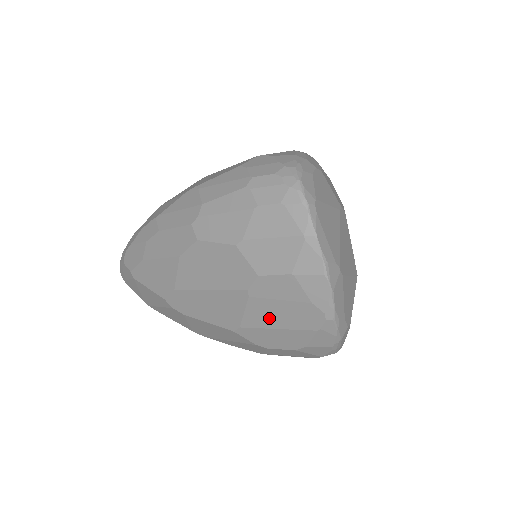
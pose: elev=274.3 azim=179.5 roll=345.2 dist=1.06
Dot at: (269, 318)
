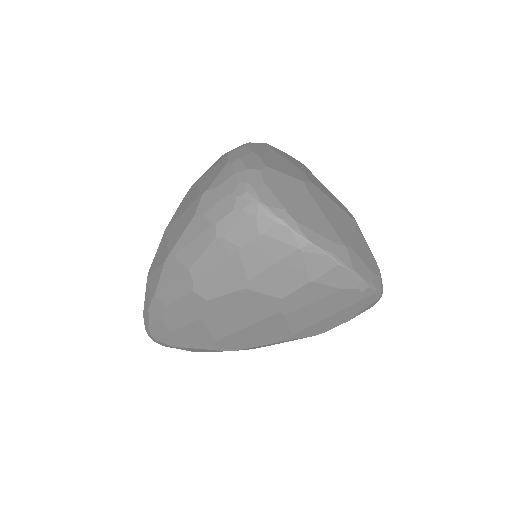
Dot at: (312, 317)
